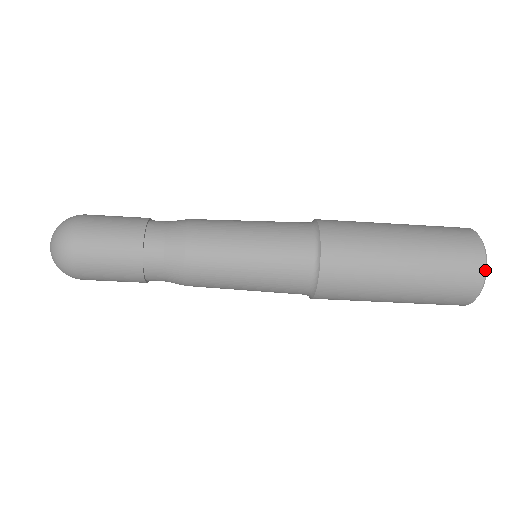
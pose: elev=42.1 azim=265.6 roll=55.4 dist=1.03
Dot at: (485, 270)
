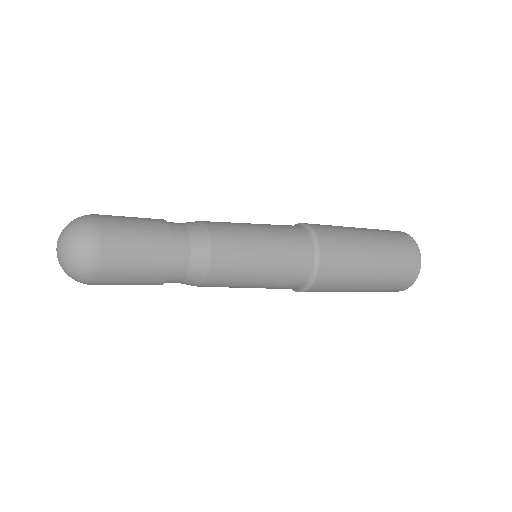
Dot at: occluded
